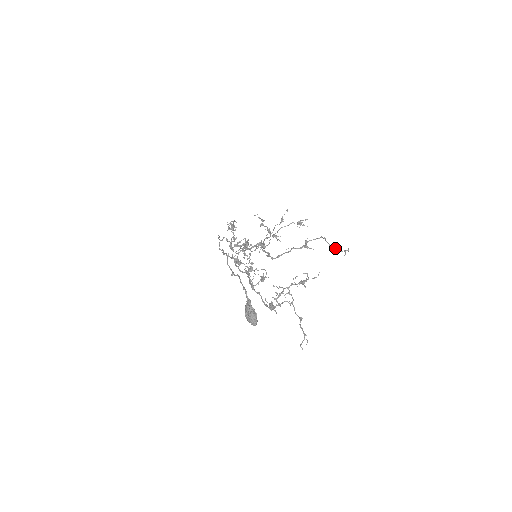
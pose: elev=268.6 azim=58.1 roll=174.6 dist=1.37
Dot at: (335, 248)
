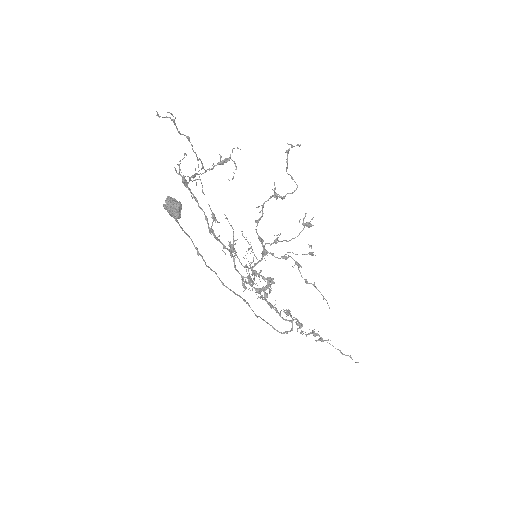
Dot at: (287, 159)
